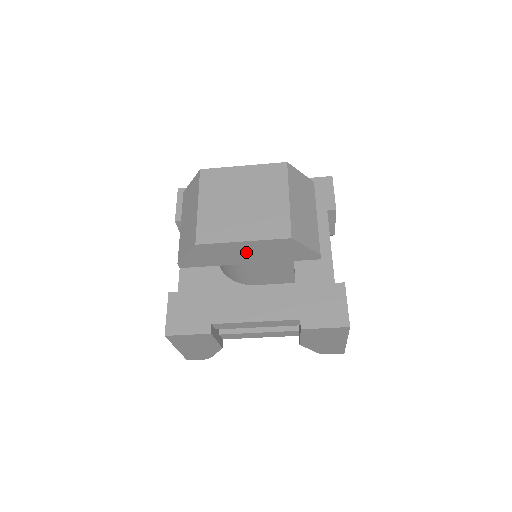
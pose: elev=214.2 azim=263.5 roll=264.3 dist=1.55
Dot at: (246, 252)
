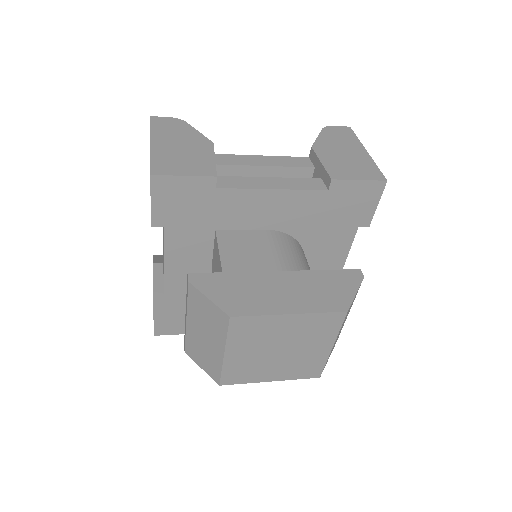
Dot at: occluded
